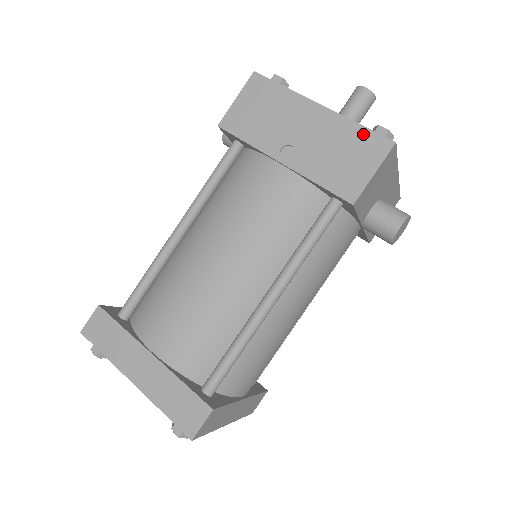
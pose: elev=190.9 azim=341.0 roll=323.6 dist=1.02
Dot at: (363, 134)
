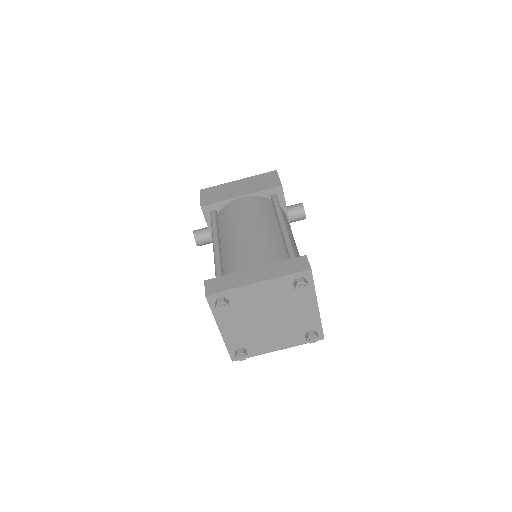
Dot at: (263, 175)
